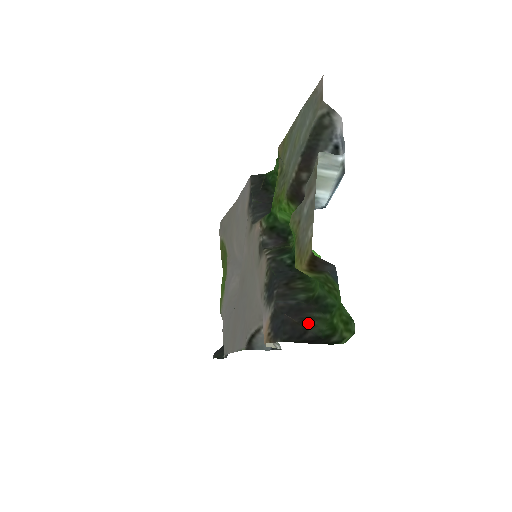
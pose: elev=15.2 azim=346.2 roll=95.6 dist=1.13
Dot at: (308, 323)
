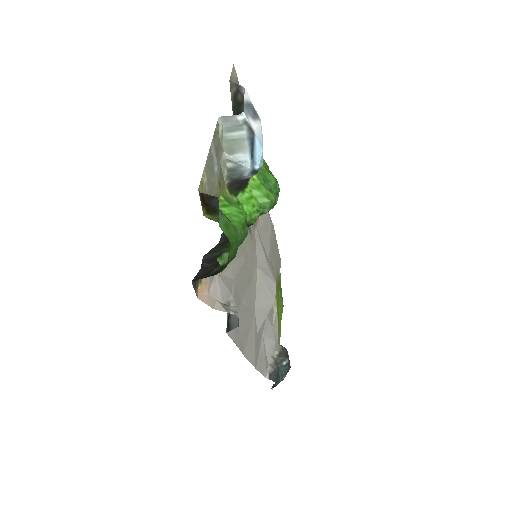
Dot at: (218, 264)
